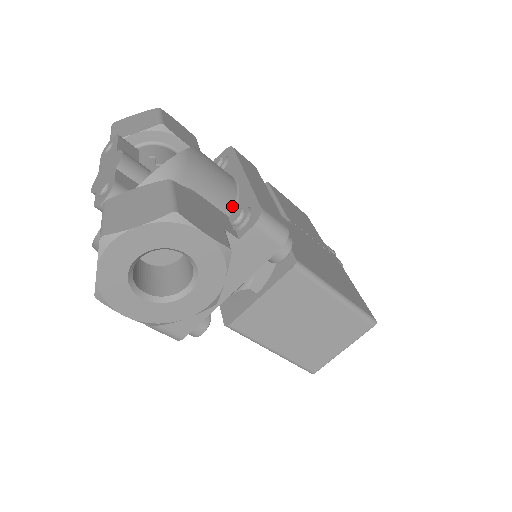
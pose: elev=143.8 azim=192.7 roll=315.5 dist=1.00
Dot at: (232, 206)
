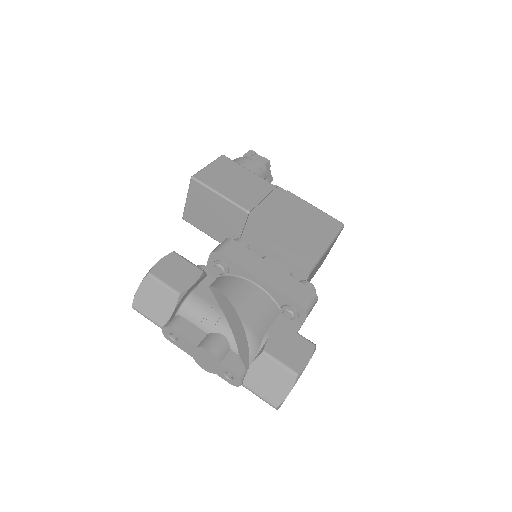
Dot at: (276, 306)
